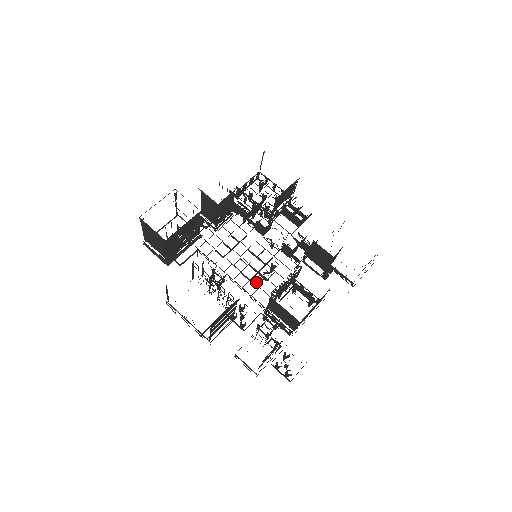
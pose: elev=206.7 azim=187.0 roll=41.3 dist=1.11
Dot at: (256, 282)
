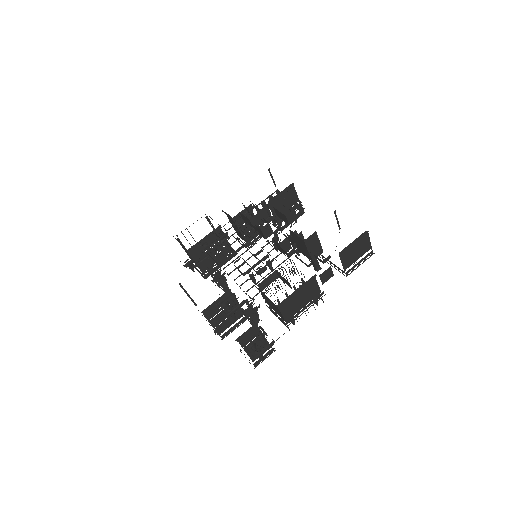
Dot at: occluded
